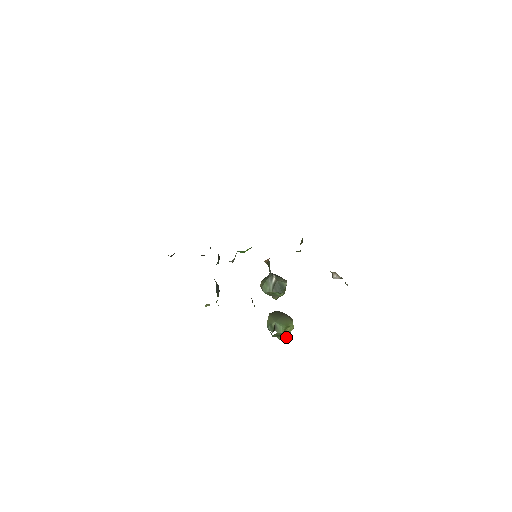
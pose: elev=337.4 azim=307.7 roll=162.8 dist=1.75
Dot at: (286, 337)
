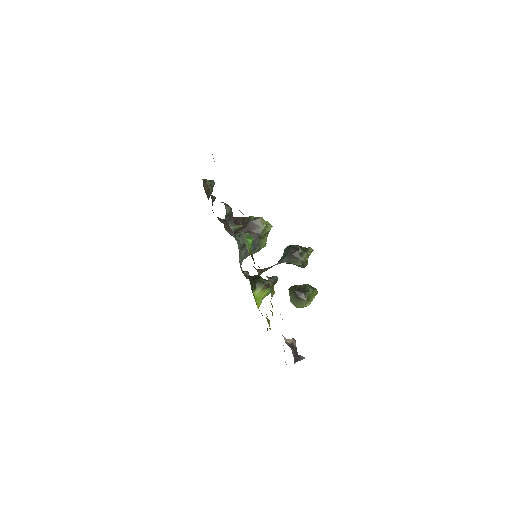
Dot at: occluded
